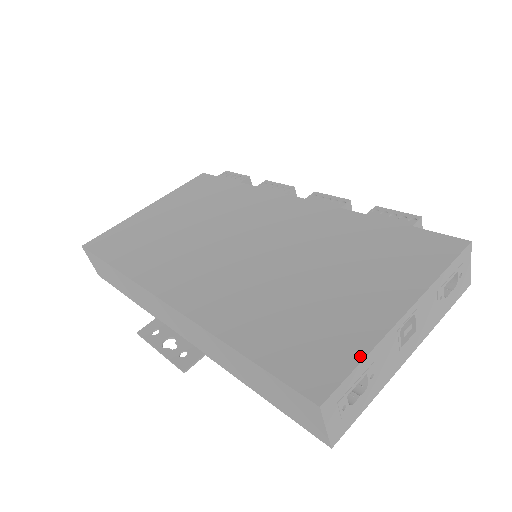
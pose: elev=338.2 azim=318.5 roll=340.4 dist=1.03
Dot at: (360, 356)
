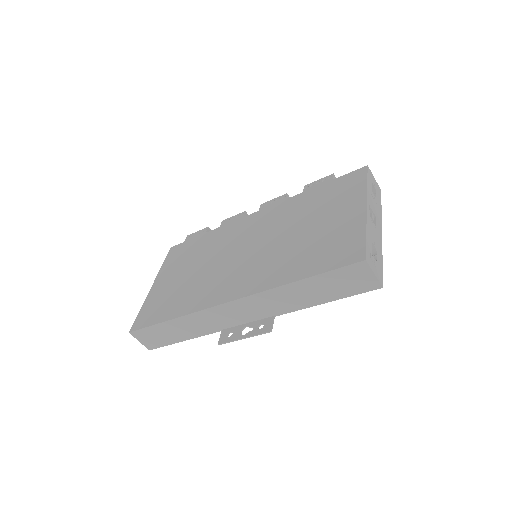
Dot at: (363, 233)
